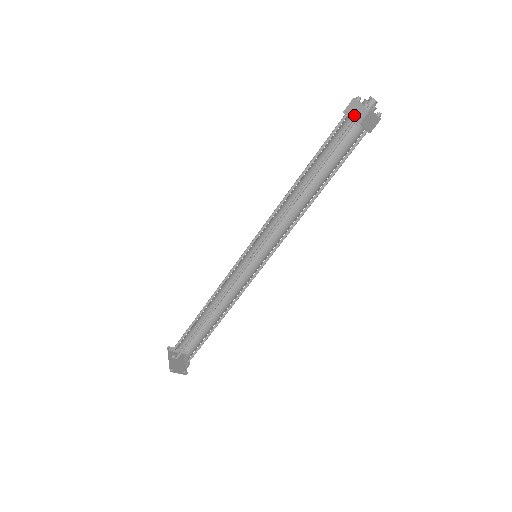
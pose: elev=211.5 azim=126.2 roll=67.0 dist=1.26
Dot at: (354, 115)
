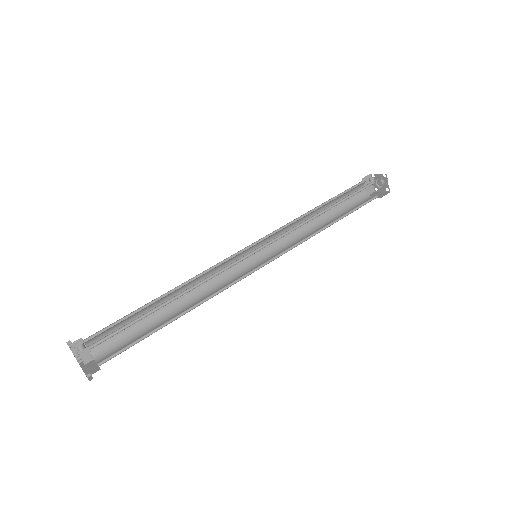
Dot at: occluded
